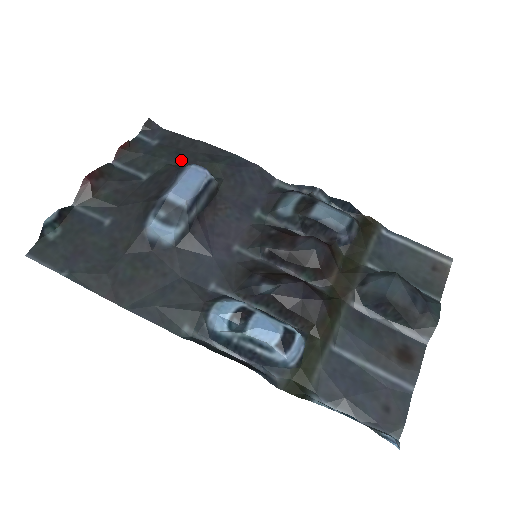
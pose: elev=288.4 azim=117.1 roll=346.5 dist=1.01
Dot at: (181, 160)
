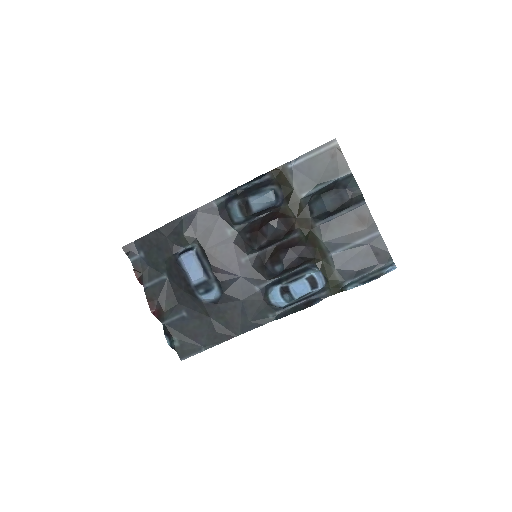
Dot at: (167, 252)
